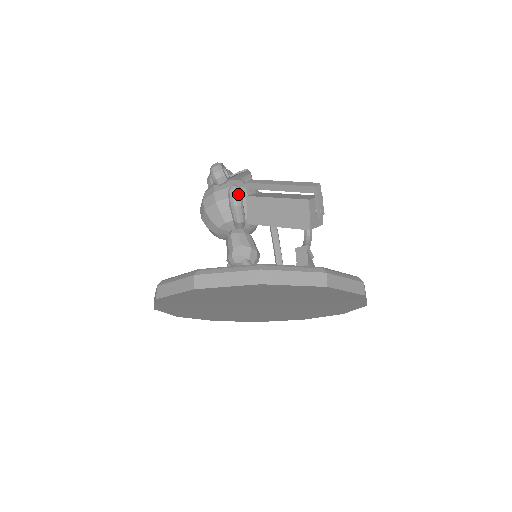
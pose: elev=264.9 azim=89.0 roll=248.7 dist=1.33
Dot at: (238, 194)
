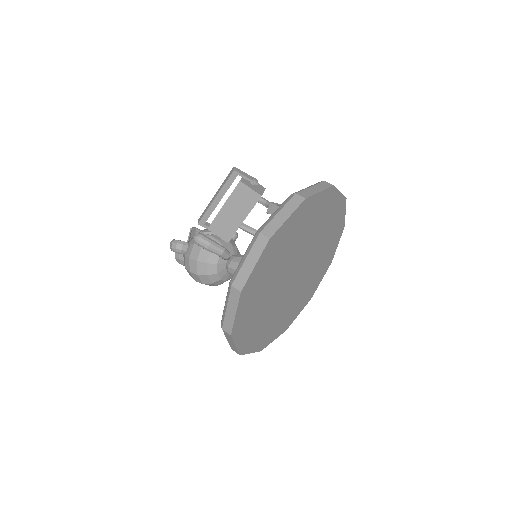
Dot at: (202, 237)
